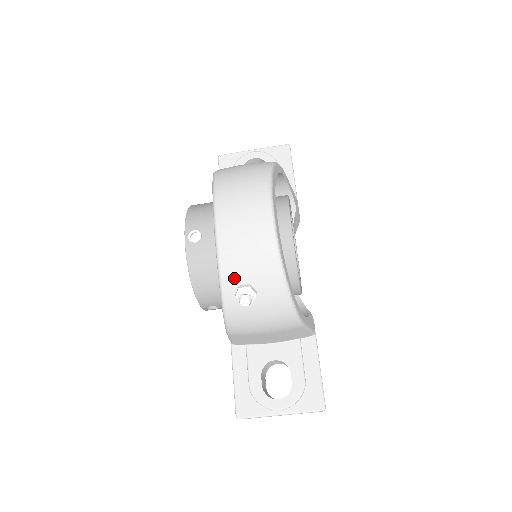
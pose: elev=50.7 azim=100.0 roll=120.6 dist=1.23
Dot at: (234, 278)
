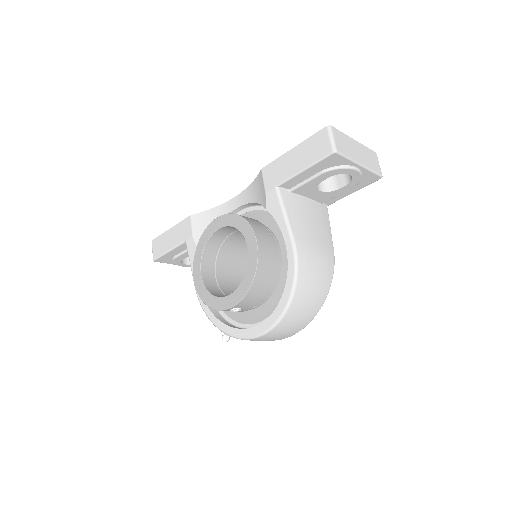
Dot at: occluded
